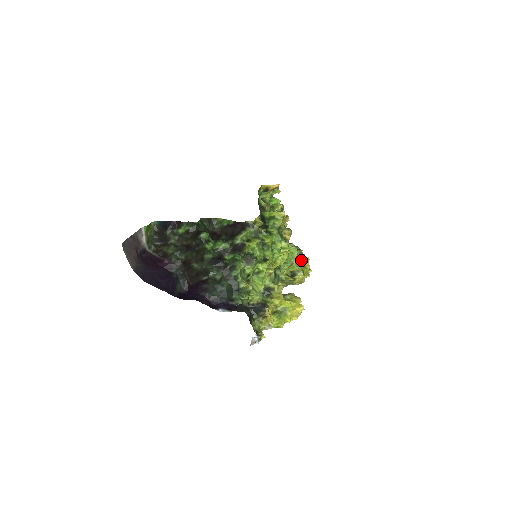
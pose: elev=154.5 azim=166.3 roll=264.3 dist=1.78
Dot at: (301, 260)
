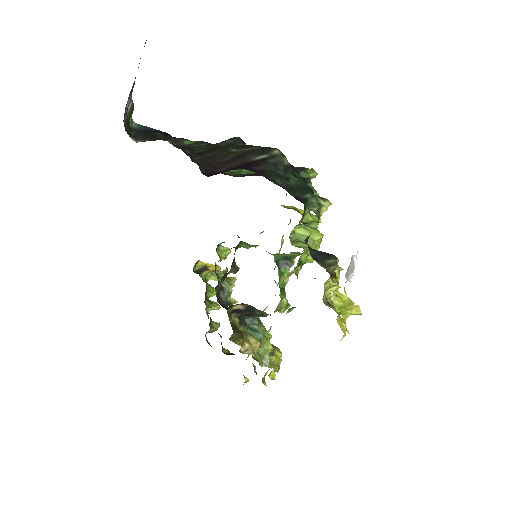
Dot at: occluded
